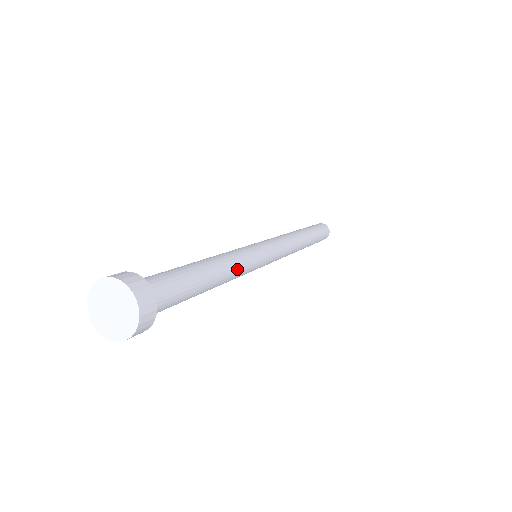
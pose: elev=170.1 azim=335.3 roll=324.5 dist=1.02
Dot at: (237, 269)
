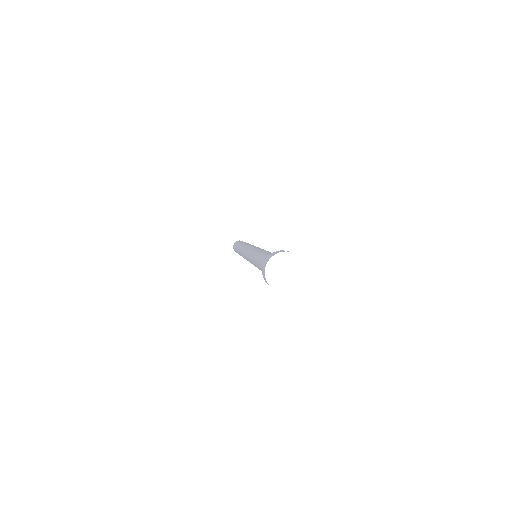
Dot at: occluded
